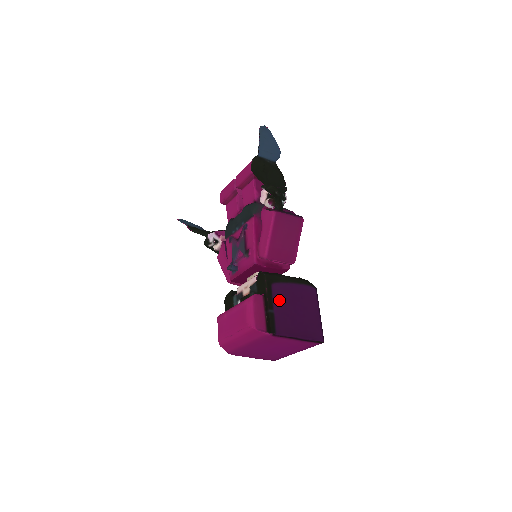
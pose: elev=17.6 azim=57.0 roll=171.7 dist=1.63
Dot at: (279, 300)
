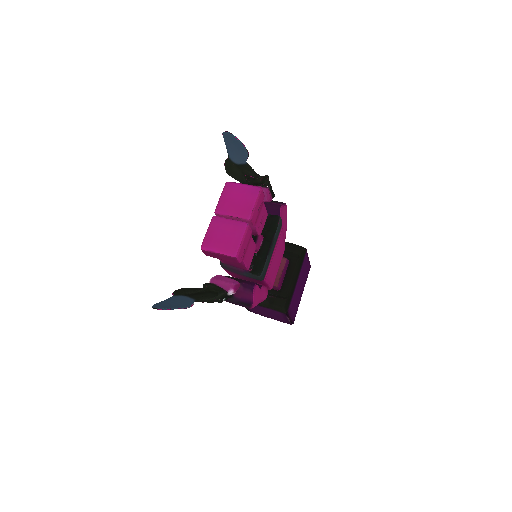
Dot at: occluded
